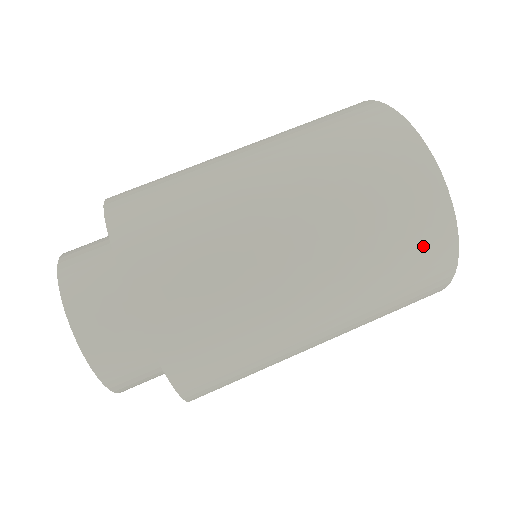
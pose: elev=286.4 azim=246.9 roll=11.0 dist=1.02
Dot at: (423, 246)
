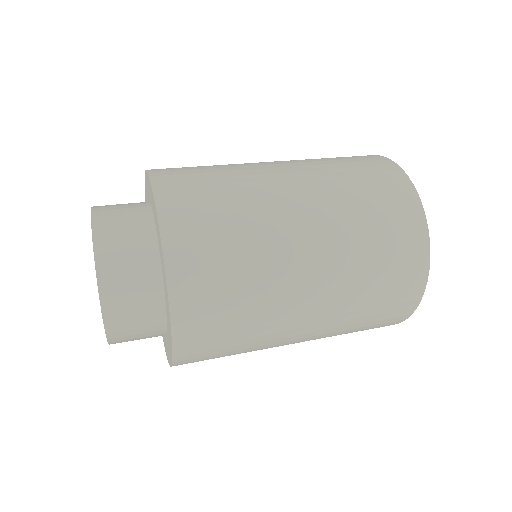
Dot at: (392, 200)
